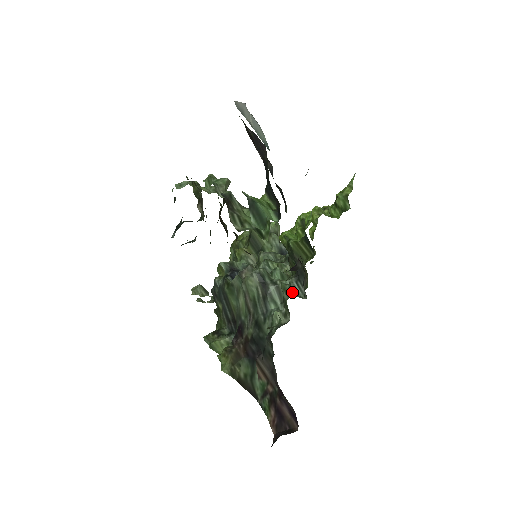
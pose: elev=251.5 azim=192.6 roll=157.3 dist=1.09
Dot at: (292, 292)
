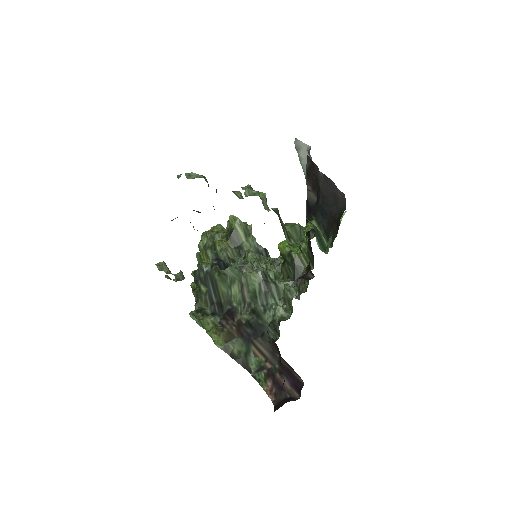
Dot at: occluded
